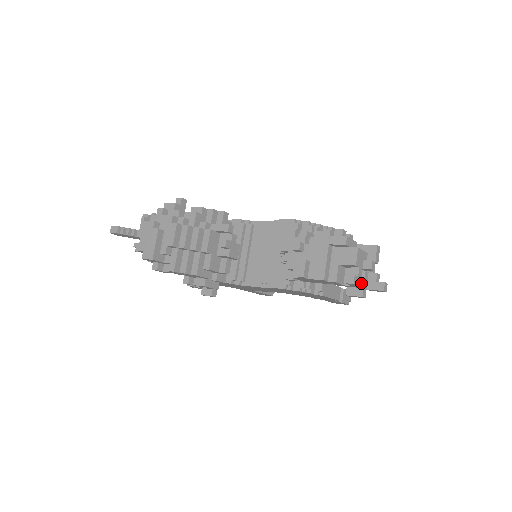
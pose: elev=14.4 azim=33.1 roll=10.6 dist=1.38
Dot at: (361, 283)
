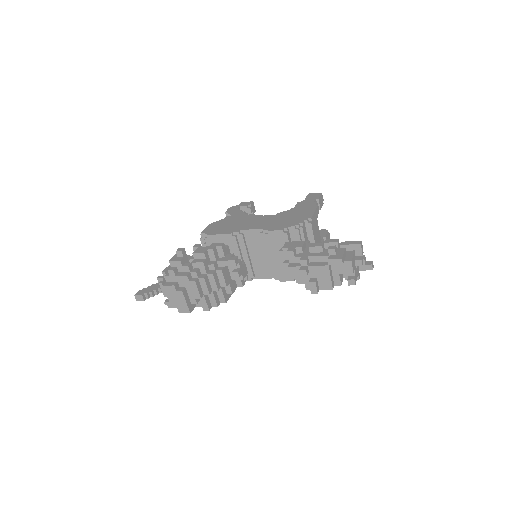
Dot at: (357, 275)
